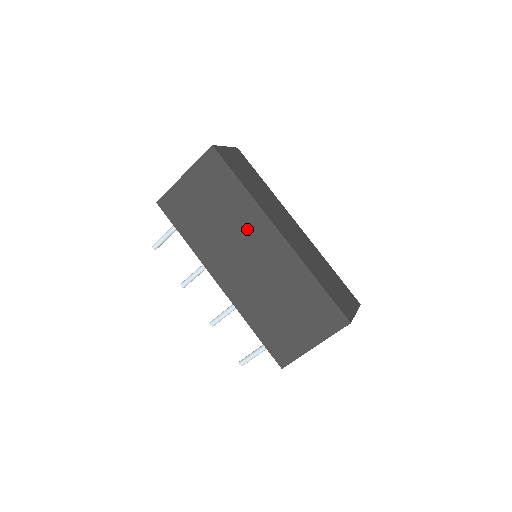
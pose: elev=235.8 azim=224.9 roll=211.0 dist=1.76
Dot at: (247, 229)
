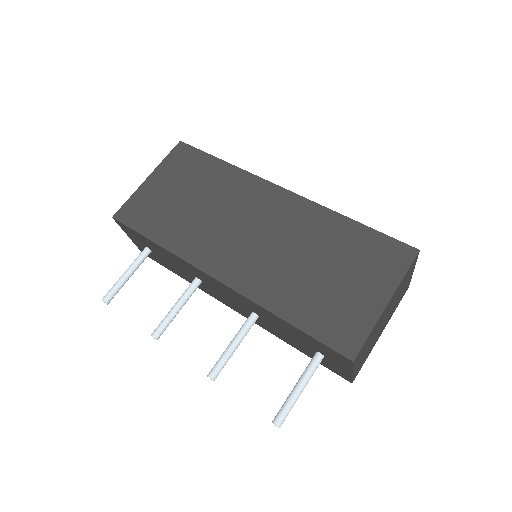
Dot at: (242, 200)
